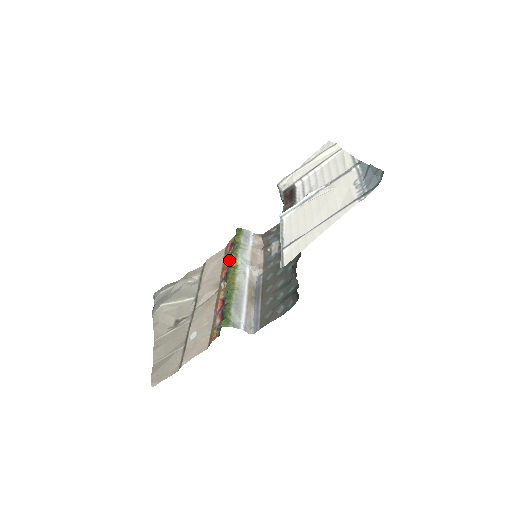
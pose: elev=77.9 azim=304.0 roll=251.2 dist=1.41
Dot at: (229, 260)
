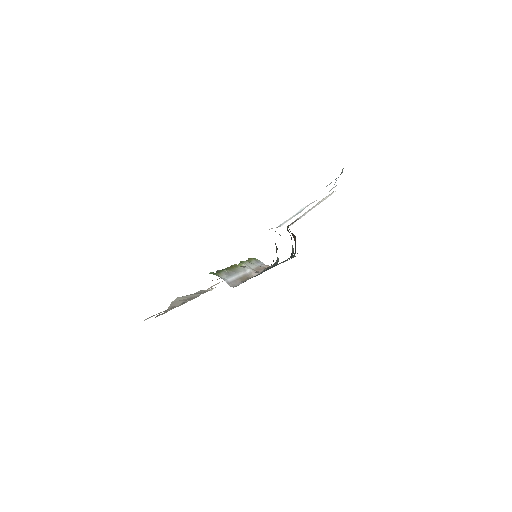
Dot at: occluded
